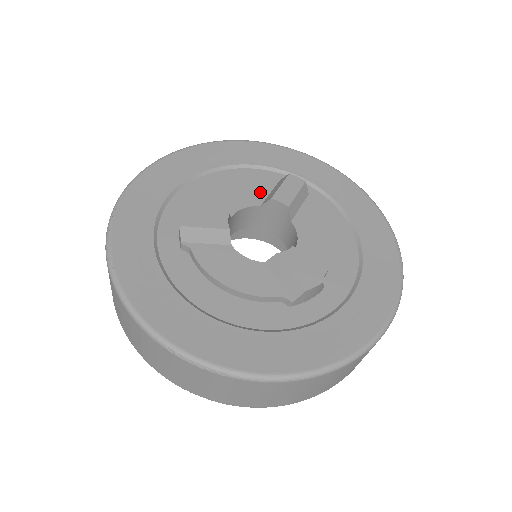
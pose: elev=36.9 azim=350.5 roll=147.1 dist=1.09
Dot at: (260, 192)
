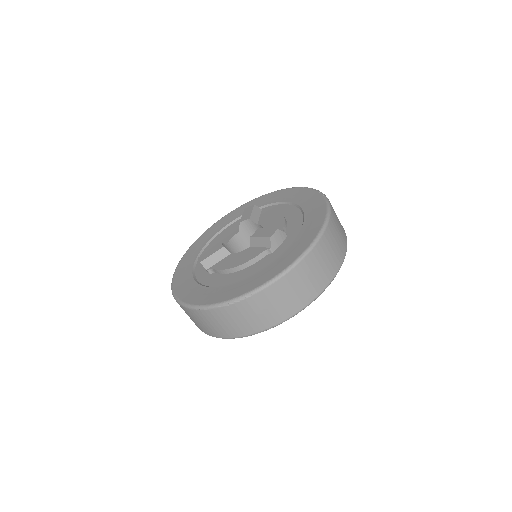
Dot at: (237, 227)
